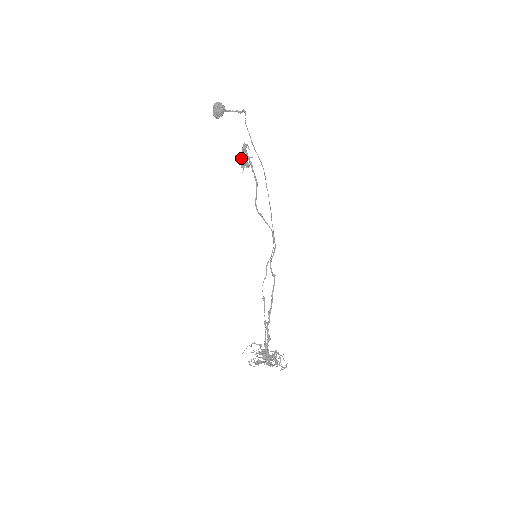
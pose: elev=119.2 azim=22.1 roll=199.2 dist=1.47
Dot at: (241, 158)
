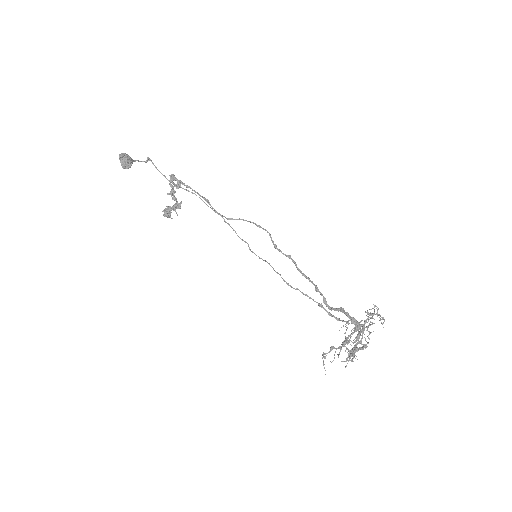
Dot at: (177, 183)
